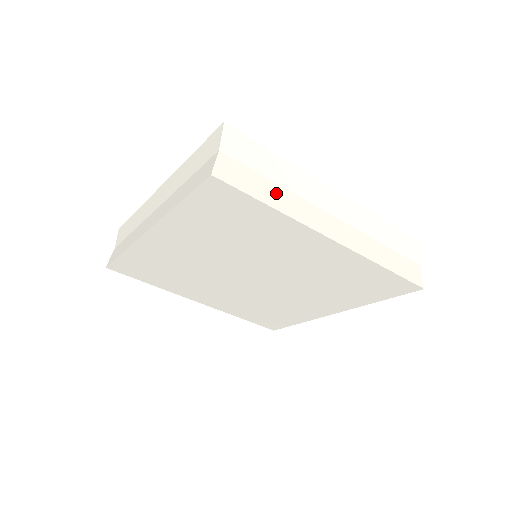
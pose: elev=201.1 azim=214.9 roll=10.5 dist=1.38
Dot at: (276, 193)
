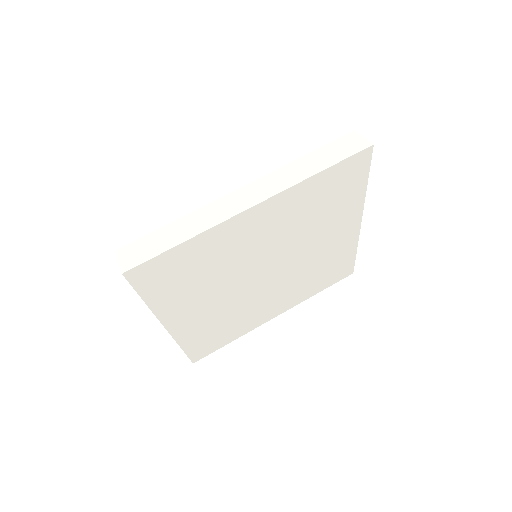
Dot at: (180, 228)
